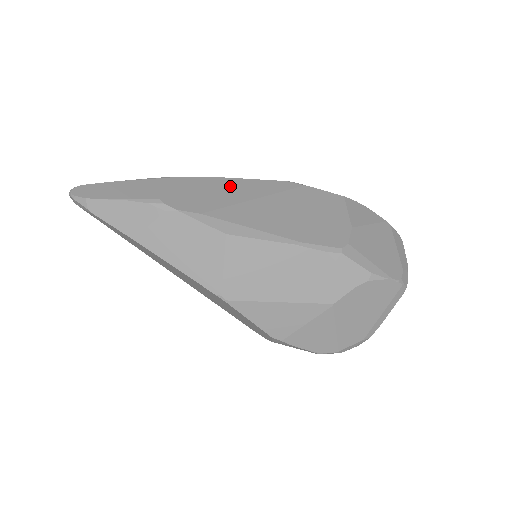
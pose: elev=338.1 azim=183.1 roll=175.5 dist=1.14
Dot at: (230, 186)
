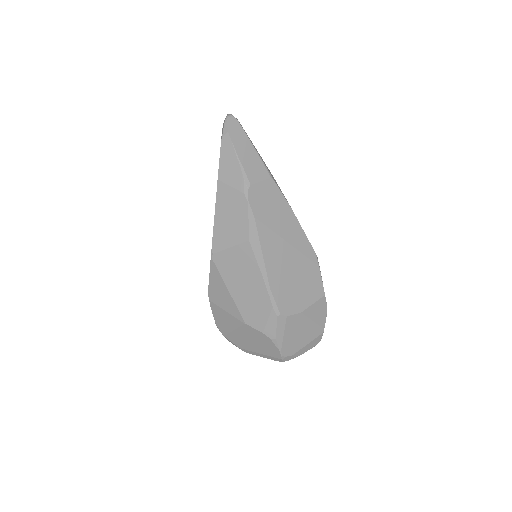
Dot at: (288, 220)
